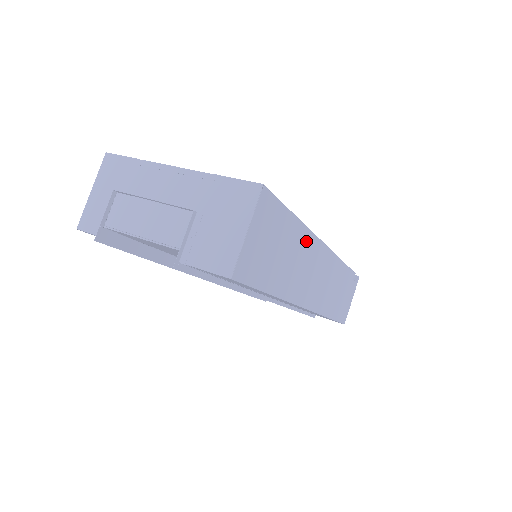
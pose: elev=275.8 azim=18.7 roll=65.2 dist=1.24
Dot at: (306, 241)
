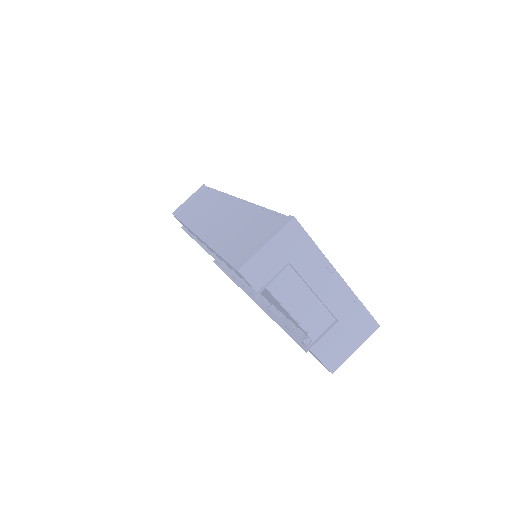
Dot at: occluded
